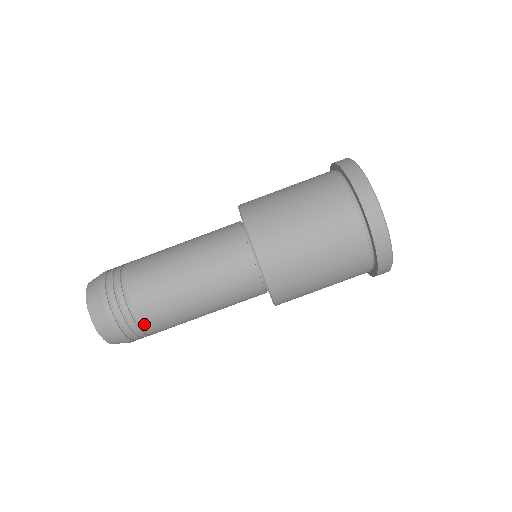
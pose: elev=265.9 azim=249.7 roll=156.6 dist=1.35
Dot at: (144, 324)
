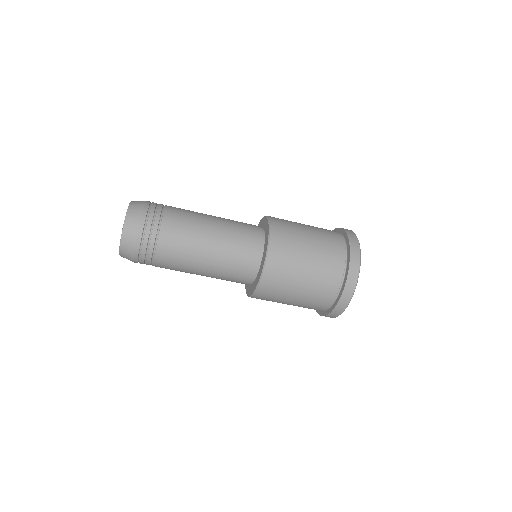
Dot at: (157, 257)
